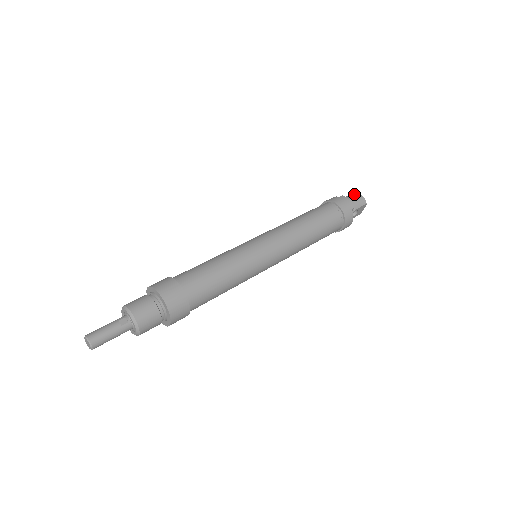
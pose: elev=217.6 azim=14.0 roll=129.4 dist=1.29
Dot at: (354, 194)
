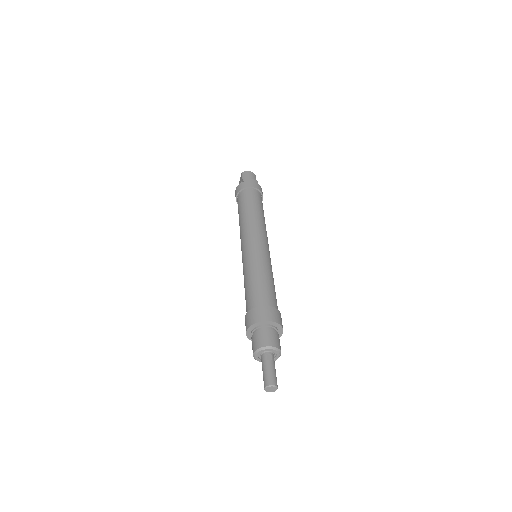
Dot at: (245, 174)
